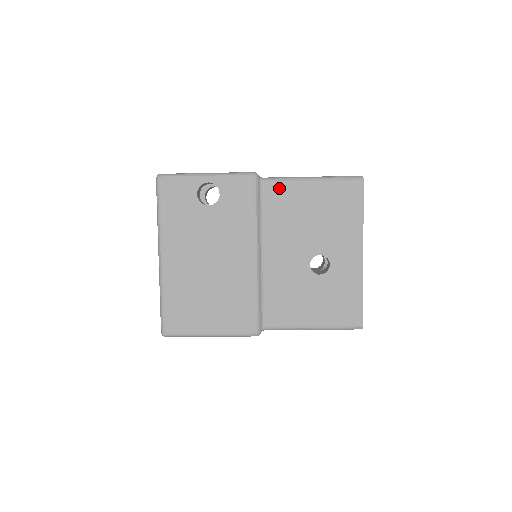
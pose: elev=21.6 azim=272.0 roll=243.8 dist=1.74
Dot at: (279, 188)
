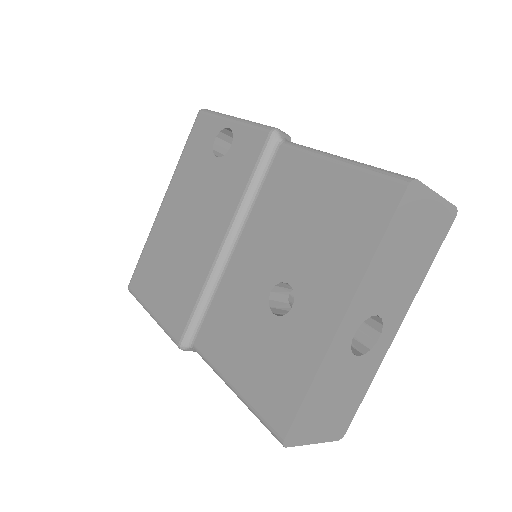
Dot at: (292, 160)
